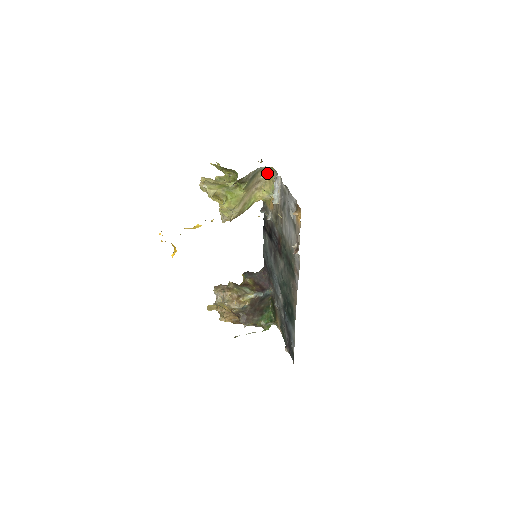
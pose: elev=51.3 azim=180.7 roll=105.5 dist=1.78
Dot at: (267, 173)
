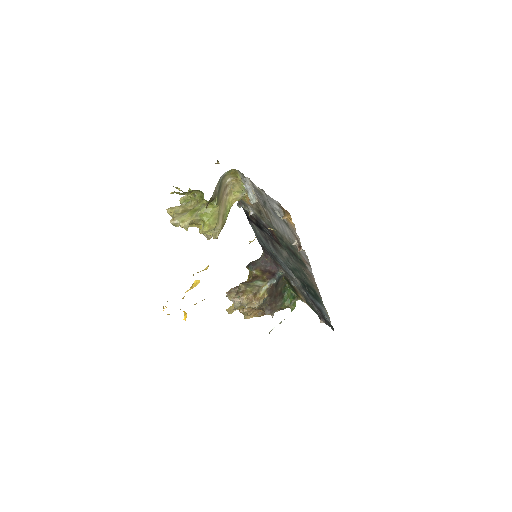
Dot at: (231, 176)
